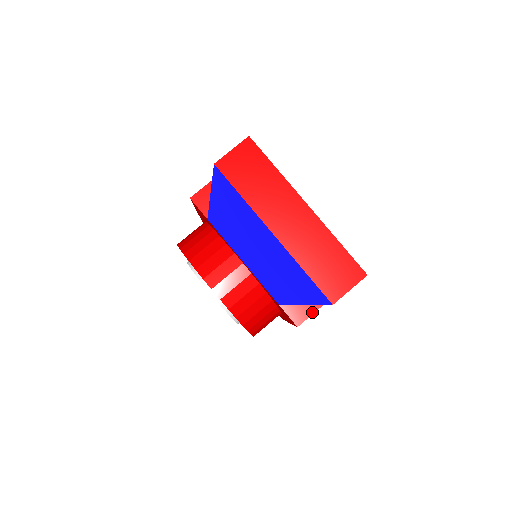
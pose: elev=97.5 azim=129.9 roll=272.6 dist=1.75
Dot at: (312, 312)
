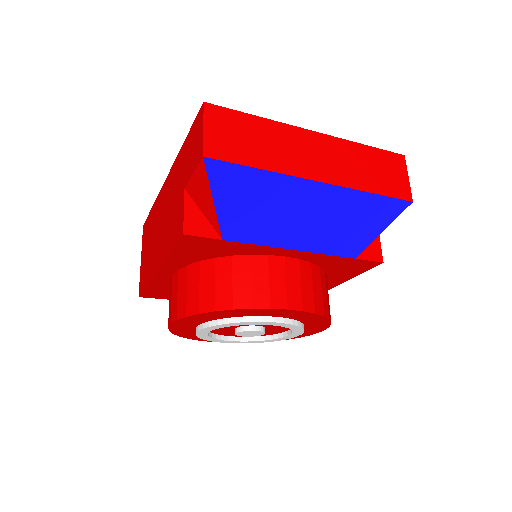
Dot at: (378, 239)
